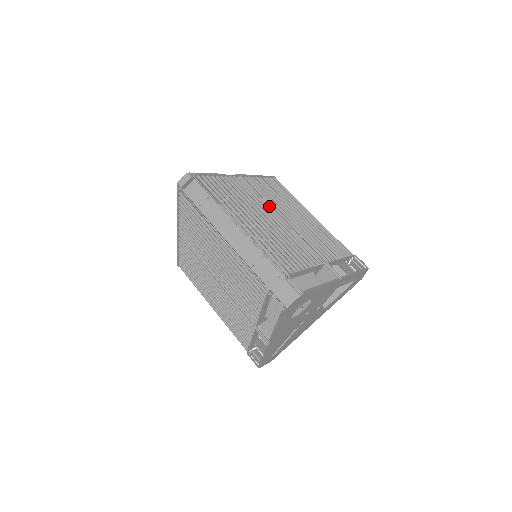
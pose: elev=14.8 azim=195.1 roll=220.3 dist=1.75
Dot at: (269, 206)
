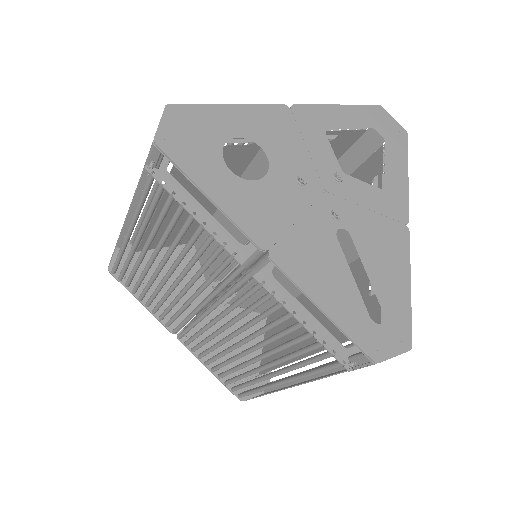
Dot at: occluded
